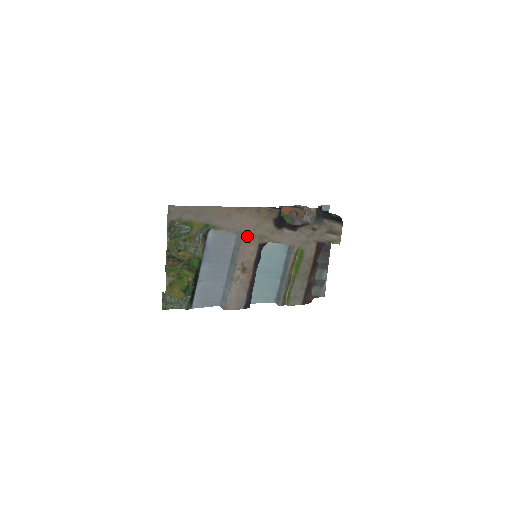
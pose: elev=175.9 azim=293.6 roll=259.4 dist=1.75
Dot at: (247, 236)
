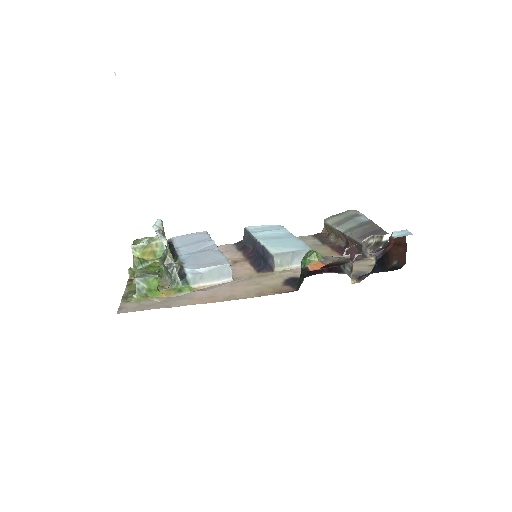
Dot at: (241, 279)
